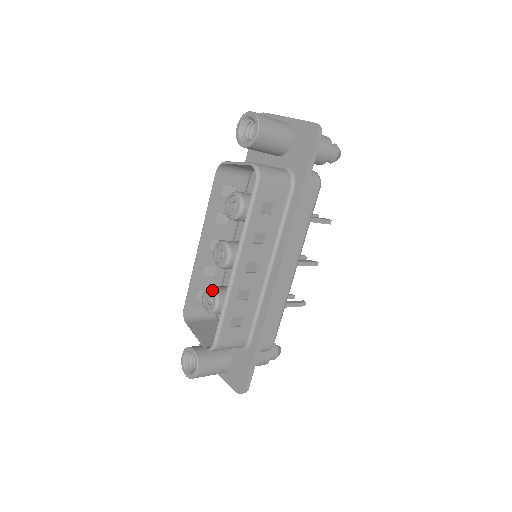
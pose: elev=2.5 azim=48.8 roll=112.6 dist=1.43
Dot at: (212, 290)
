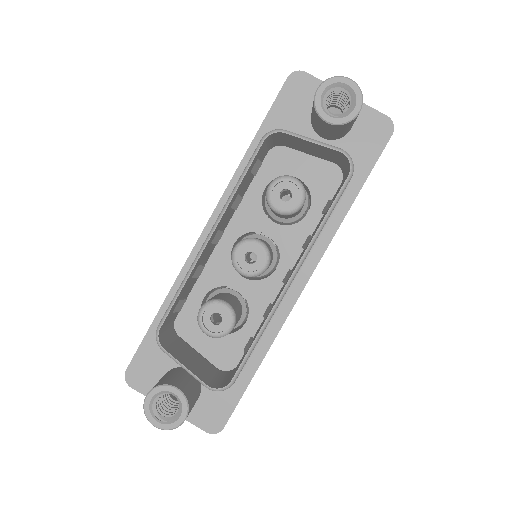
Dot at: (226, 305)
